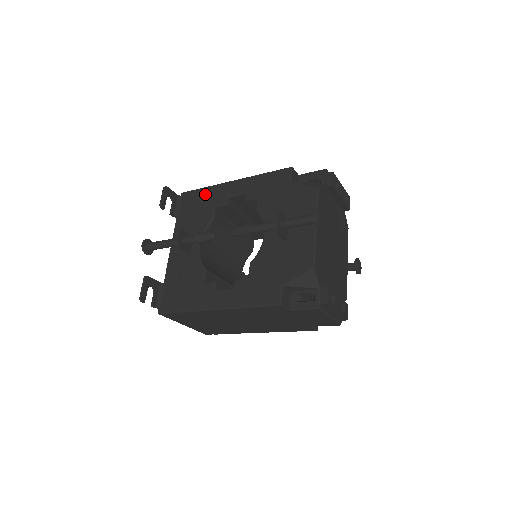
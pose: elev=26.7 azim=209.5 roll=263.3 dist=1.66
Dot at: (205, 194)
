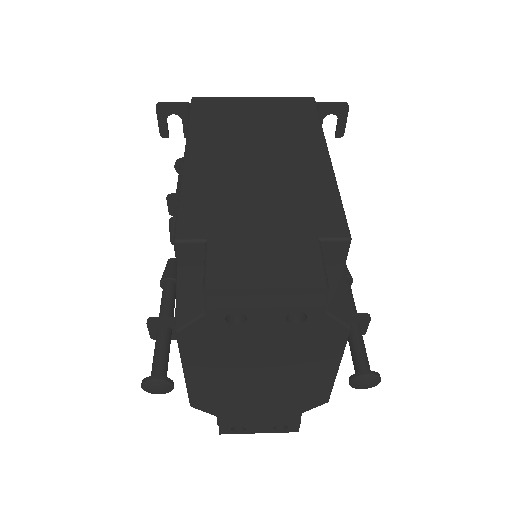
Dot at: occluded
